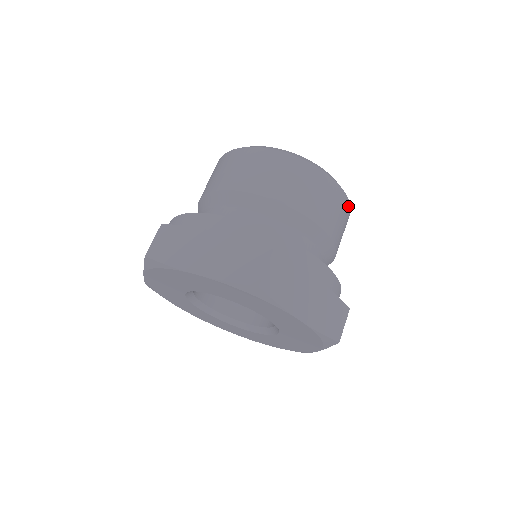
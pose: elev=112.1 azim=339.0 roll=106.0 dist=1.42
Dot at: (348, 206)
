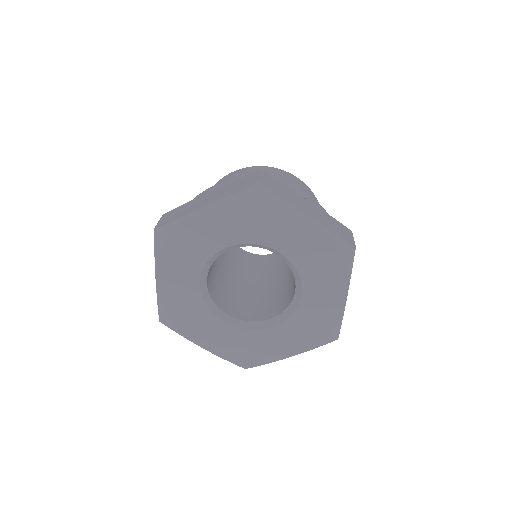
Dot at: (316, 199)
